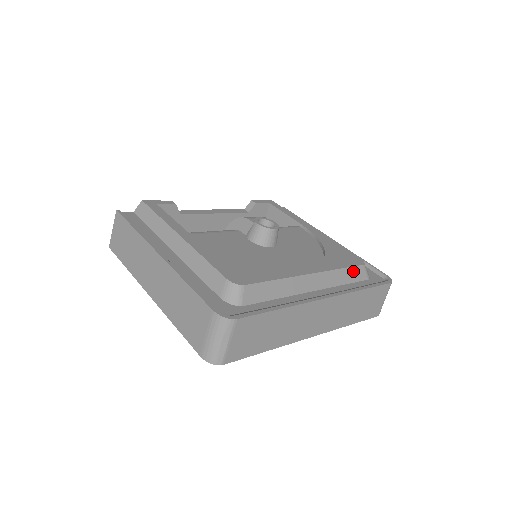
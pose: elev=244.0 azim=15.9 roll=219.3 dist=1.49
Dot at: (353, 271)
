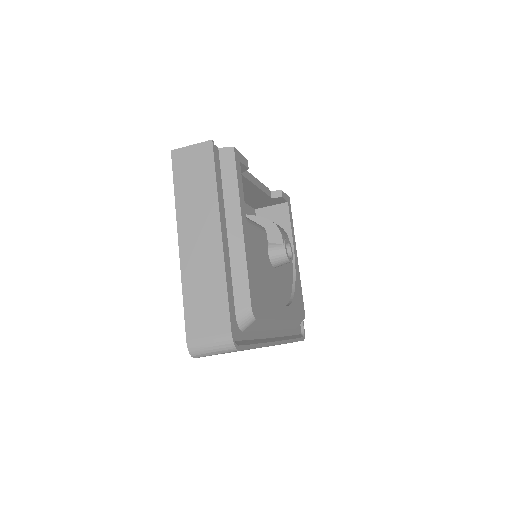
Dot at: (297, 322)
